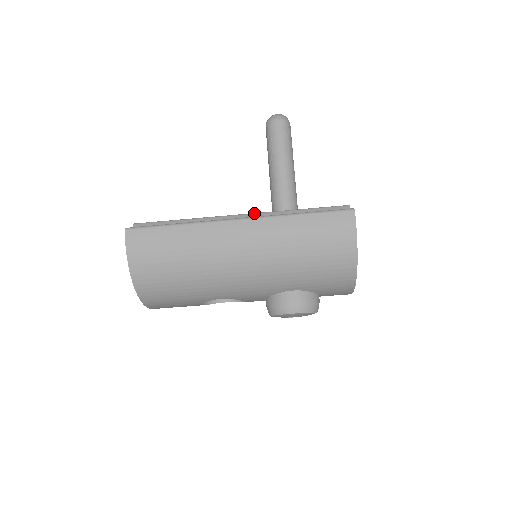
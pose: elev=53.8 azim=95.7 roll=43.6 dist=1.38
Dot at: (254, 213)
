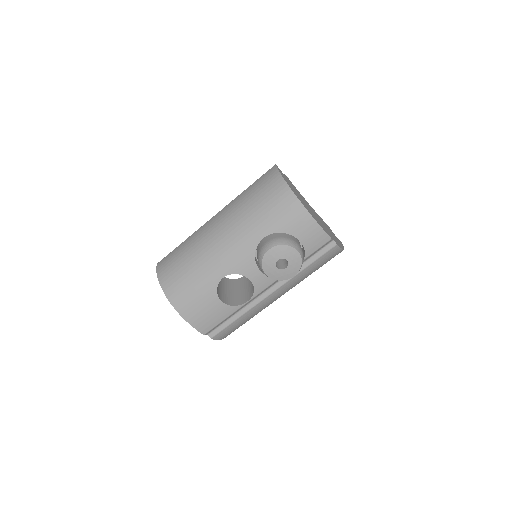
Dot at: occluded
